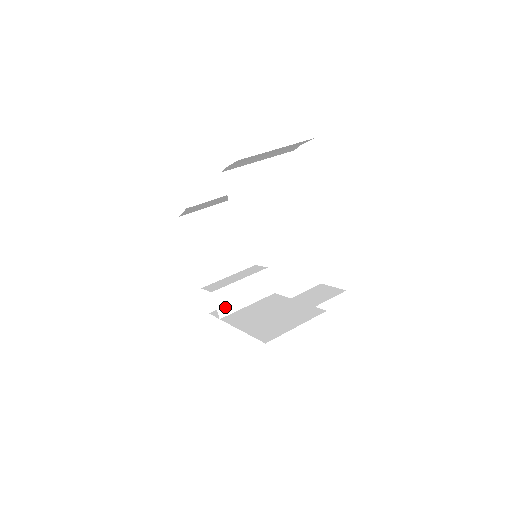
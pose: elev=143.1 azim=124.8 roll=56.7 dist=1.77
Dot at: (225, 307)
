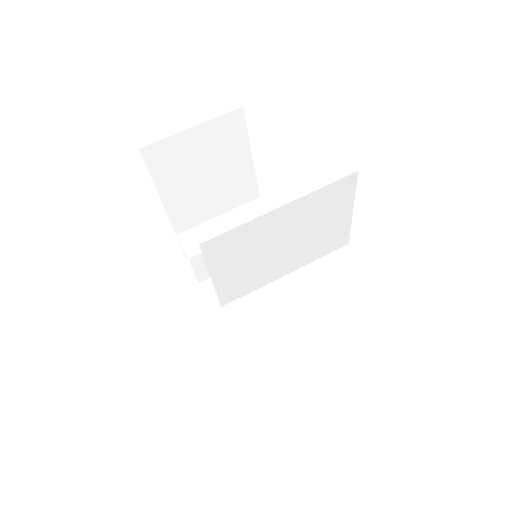
Dot at: (207, 270)
